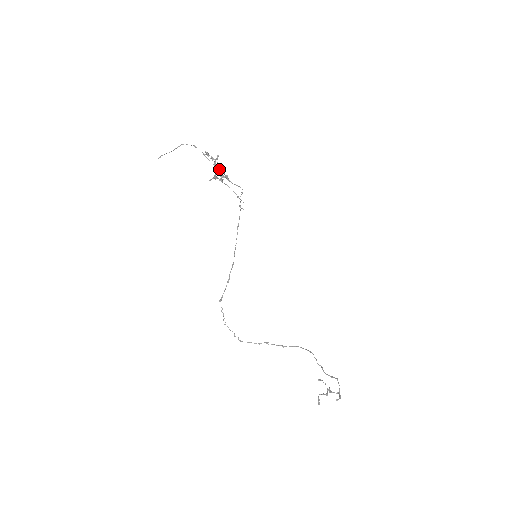
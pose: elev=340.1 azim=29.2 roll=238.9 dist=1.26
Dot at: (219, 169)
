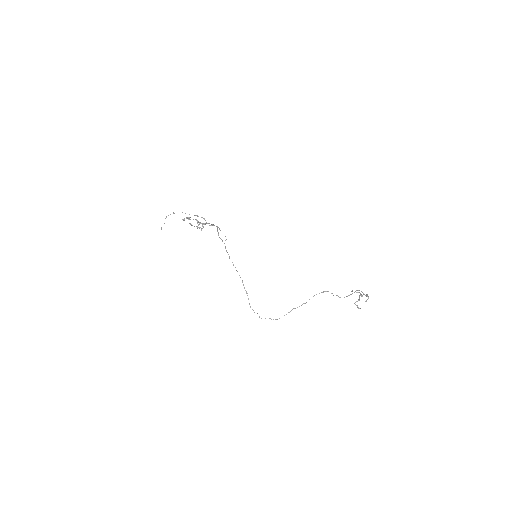
Dot at: occluded
